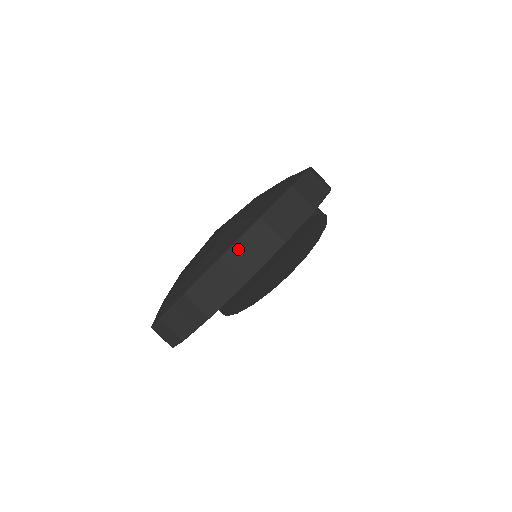
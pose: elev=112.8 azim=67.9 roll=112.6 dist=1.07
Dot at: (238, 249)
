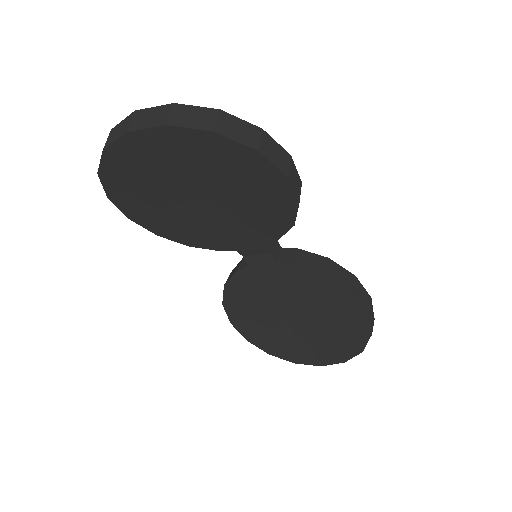
Dot at: (145, 112)
